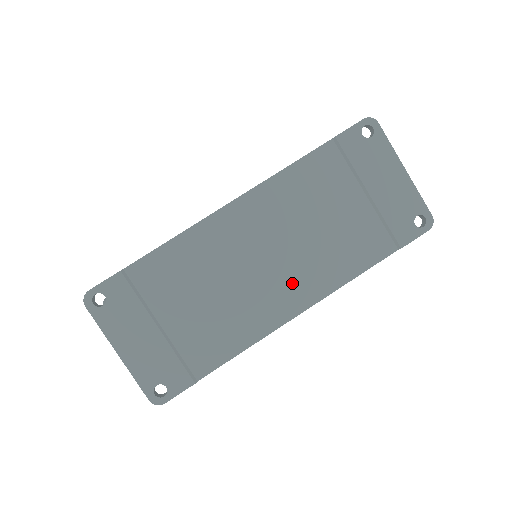
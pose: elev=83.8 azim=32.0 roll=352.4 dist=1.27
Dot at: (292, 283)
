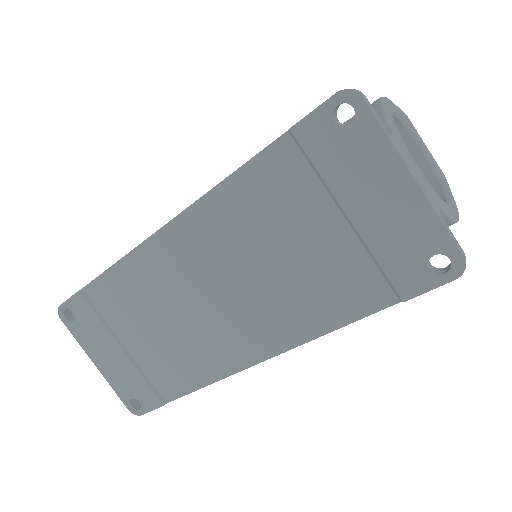
Dot at: (250, 326)
